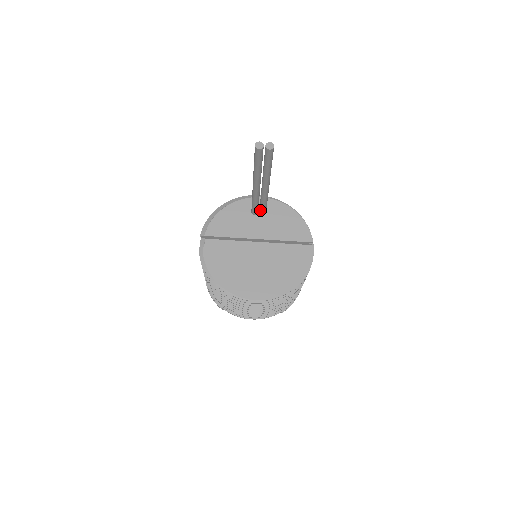
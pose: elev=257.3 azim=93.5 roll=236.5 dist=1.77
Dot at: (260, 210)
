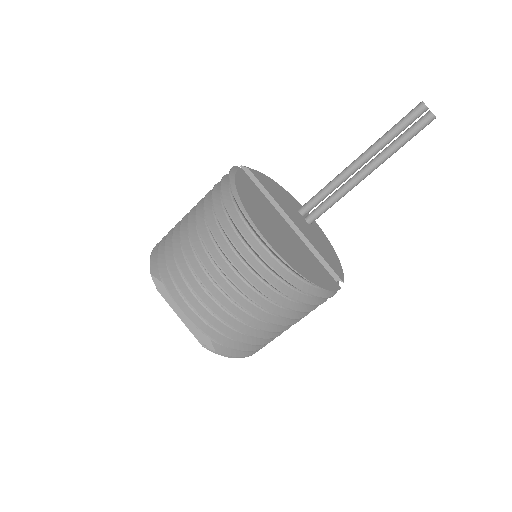
Dot at: (313, 211)
